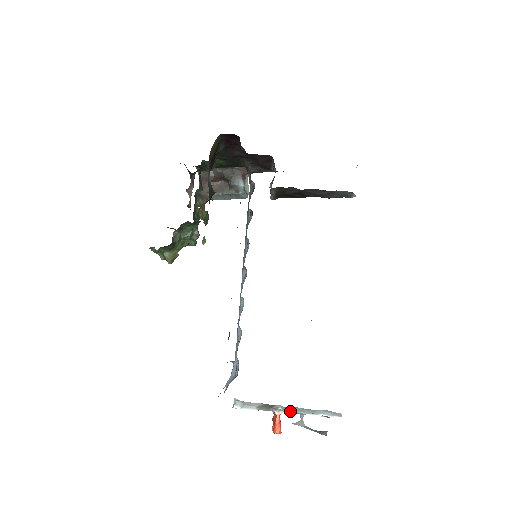
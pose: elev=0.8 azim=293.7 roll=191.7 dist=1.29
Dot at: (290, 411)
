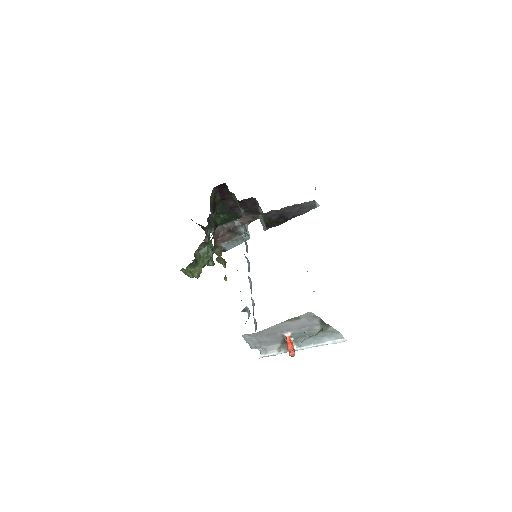
Dot at: (303, 346)
